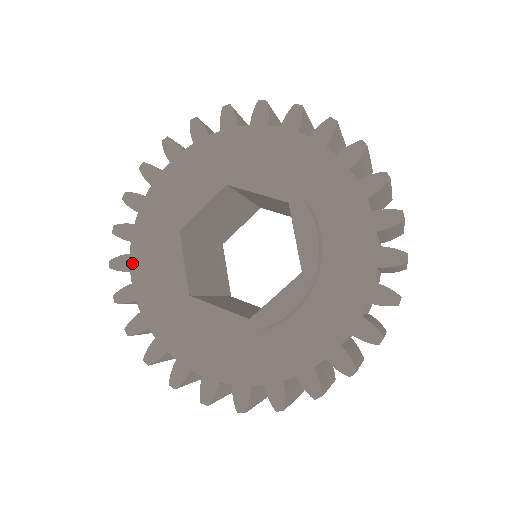
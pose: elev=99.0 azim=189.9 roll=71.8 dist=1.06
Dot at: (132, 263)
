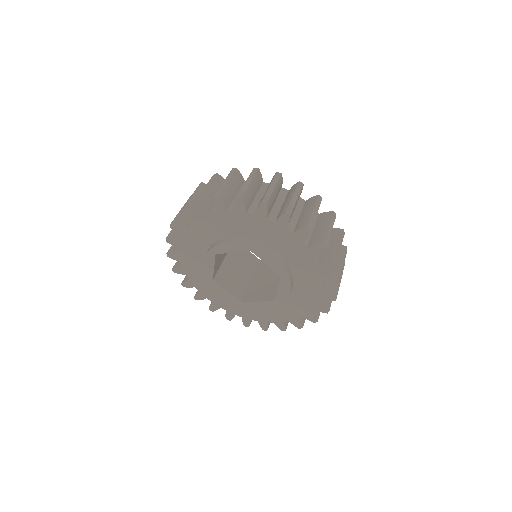
Dot at: (204, 295)
